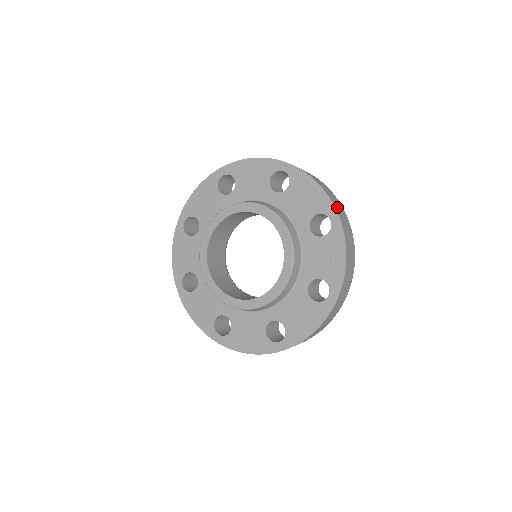
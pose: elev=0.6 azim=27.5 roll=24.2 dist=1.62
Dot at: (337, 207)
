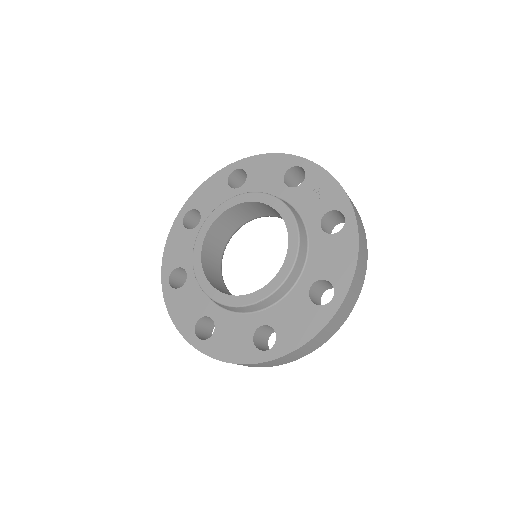
Dot at: occluded
